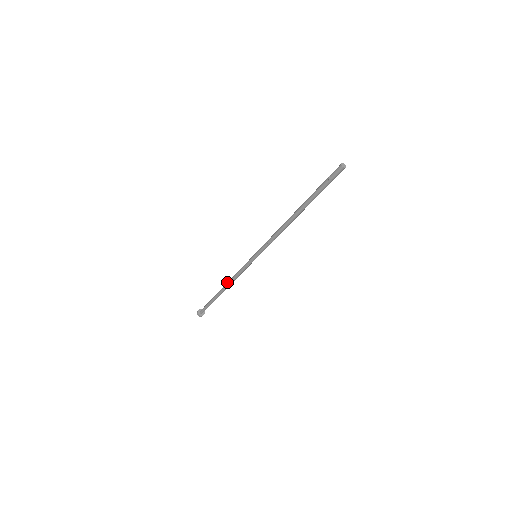
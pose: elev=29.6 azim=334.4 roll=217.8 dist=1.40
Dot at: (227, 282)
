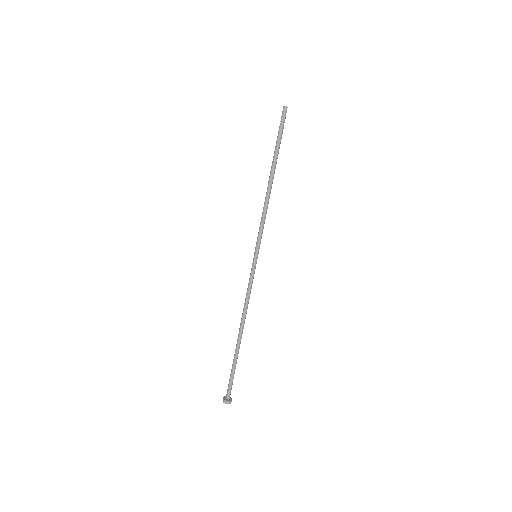
Dot at: (242, 318)
